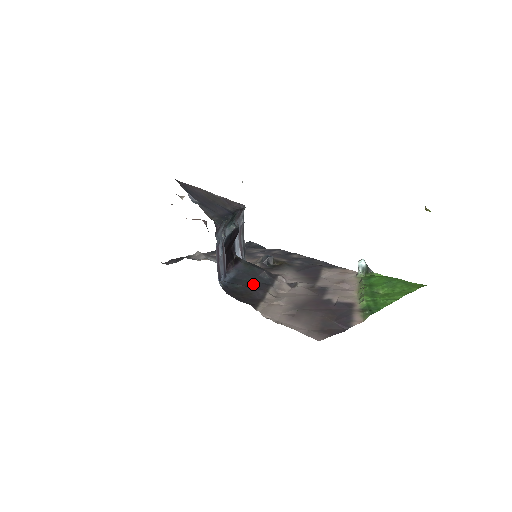
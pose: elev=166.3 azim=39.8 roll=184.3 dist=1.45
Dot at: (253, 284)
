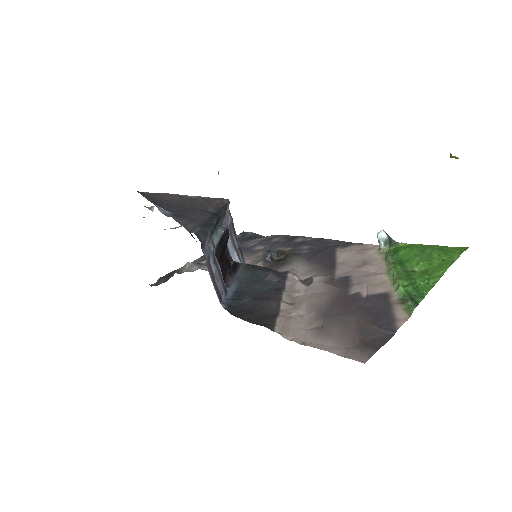
Dot at: (261, 294)
